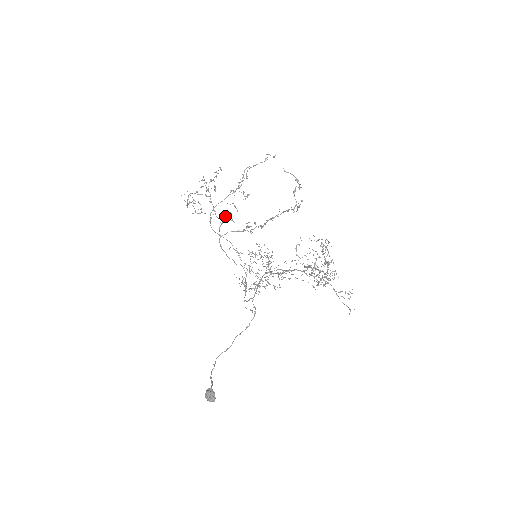
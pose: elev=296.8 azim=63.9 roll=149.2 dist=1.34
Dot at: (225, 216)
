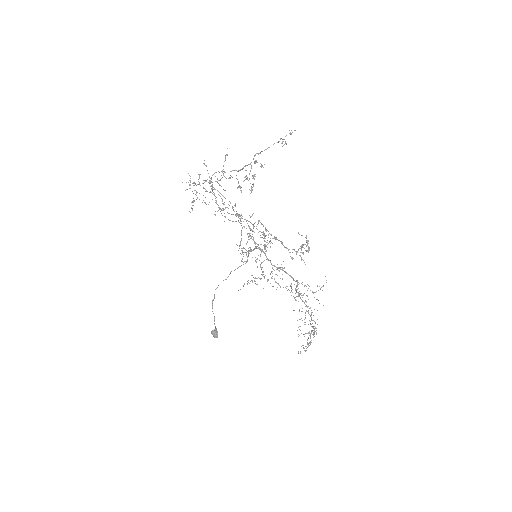
Dot at: occluded
